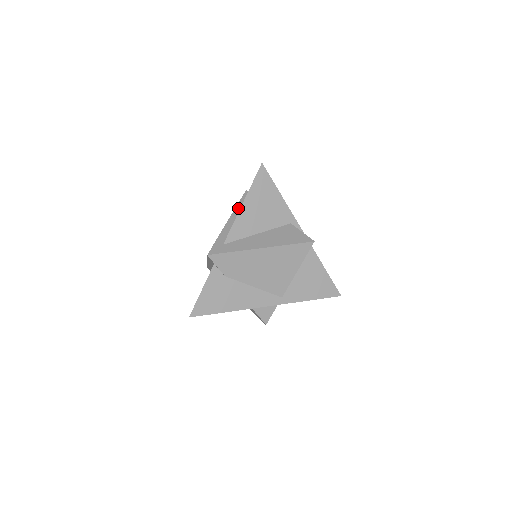
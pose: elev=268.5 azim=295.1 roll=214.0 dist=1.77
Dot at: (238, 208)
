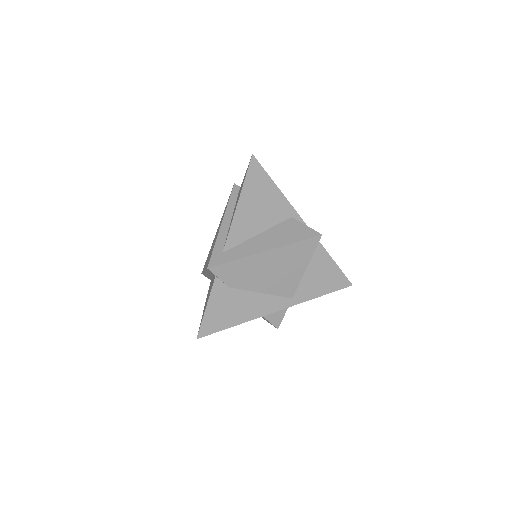
Dot at: (230, 207)
